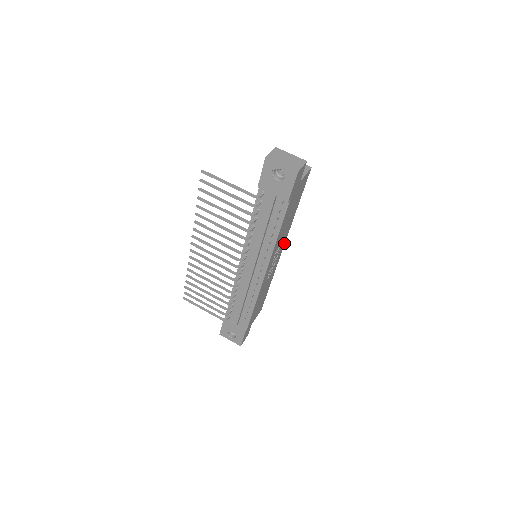
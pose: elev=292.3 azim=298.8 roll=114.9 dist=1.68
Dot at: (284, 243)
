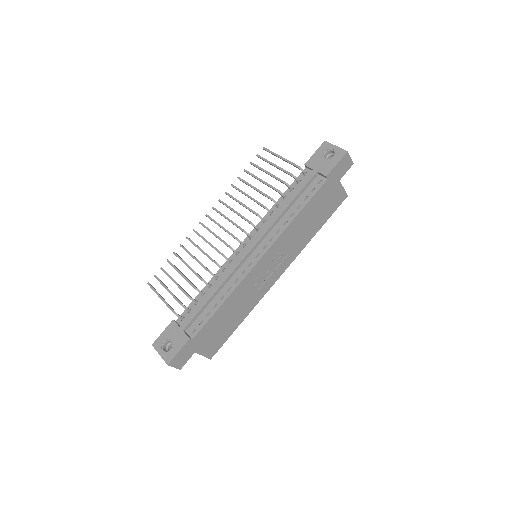
Dot at: (286, 267)
